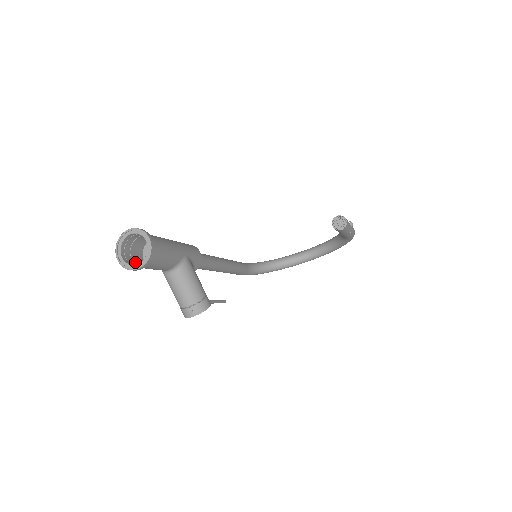
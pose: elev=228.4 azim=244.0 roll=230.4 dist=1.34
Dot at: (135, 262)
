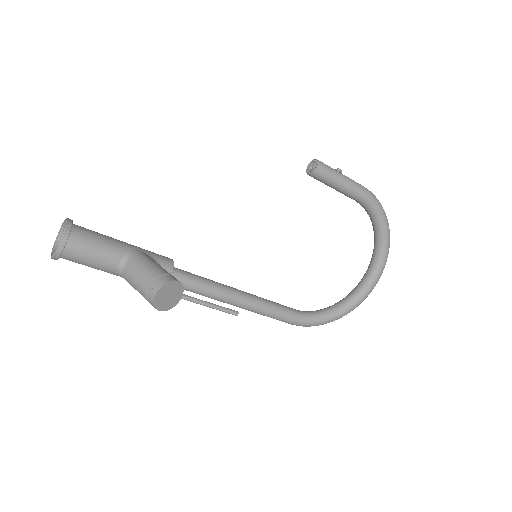
Dot at: (74, 260)
